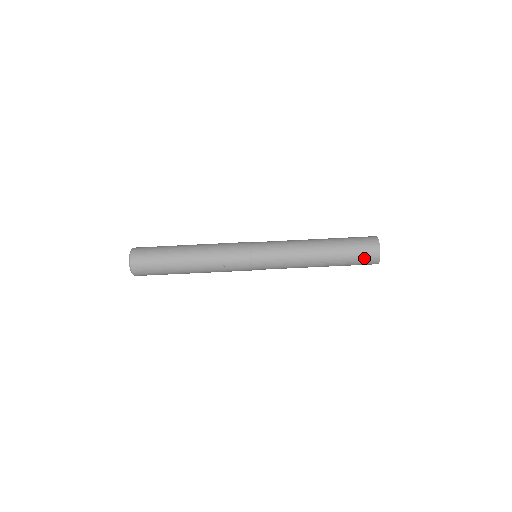
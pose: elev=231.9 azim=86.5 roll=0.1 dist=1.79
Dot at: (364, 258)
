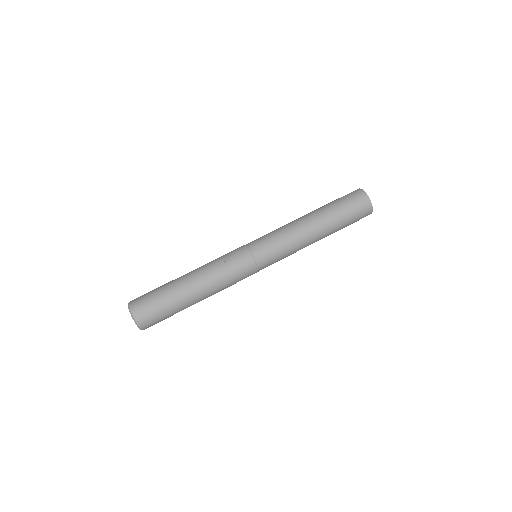
Dot at: (349, 197)
